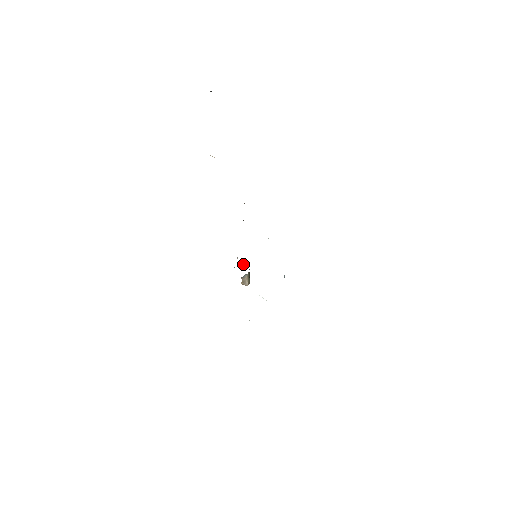
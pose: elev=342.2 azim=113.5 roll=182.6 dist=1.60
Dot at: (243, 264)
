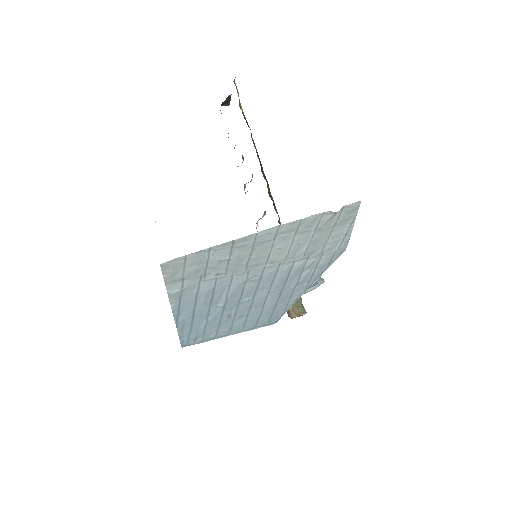
Dot at: occluded
